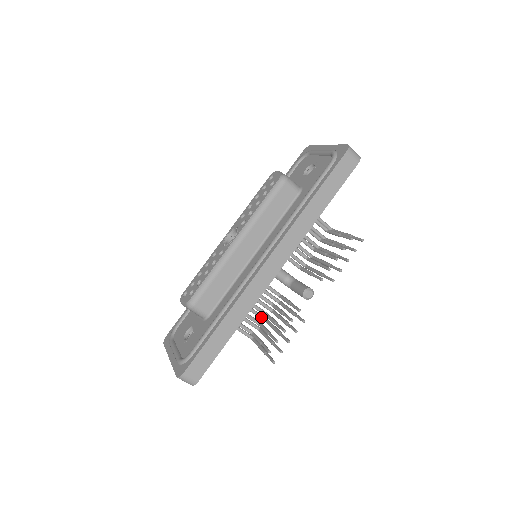
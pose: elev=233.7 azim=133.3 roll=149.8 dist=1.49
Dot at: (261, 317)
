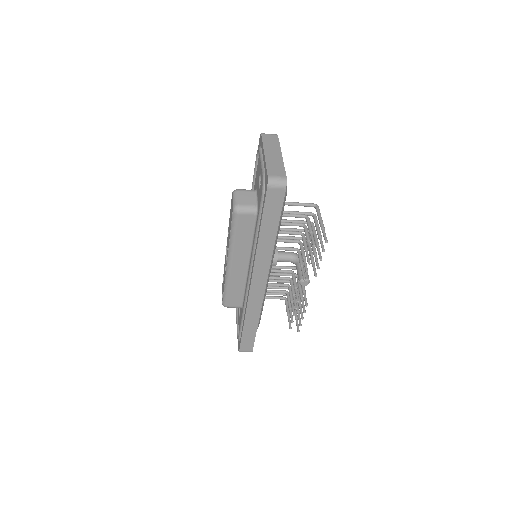
Dot at: occluded
